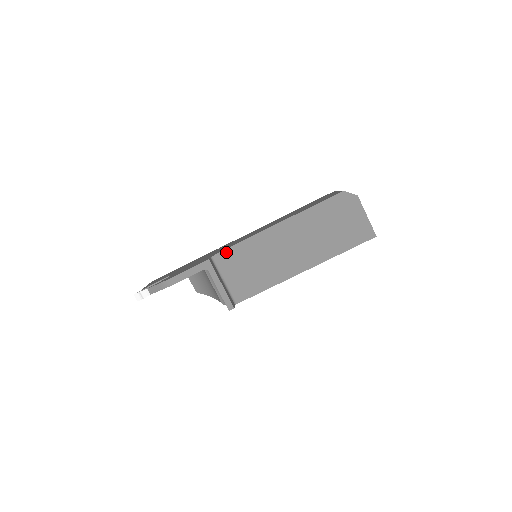
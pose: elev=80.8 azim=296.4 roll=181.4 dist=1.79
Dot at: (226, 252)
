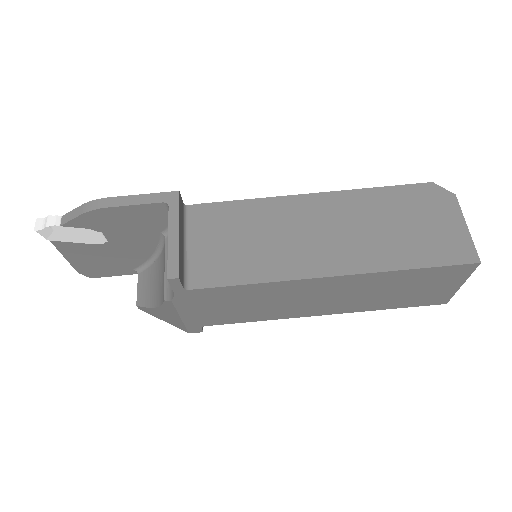
Dot at: (212, 207)
